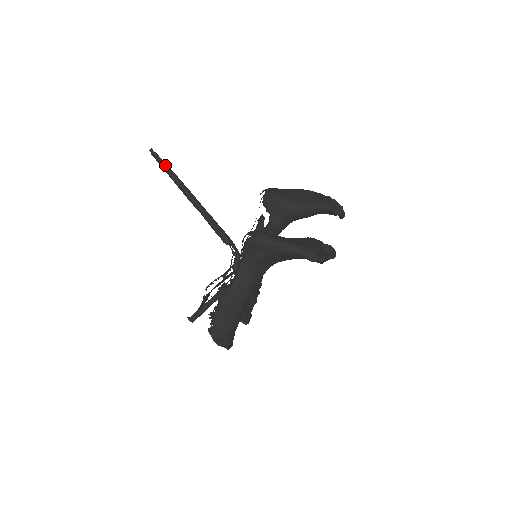
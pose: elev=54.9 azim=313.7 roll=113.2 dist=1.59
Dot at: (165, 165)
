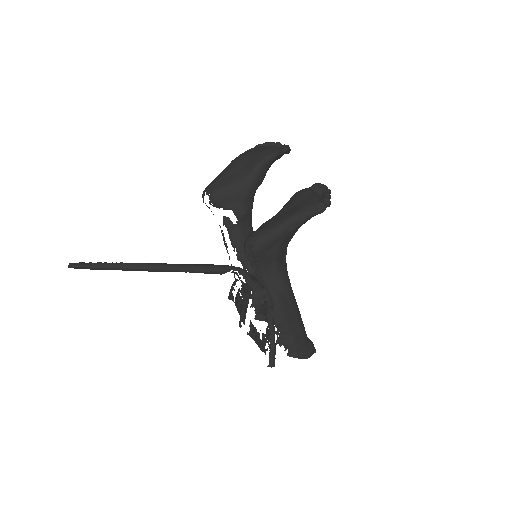
Dot at: (100, 265)
